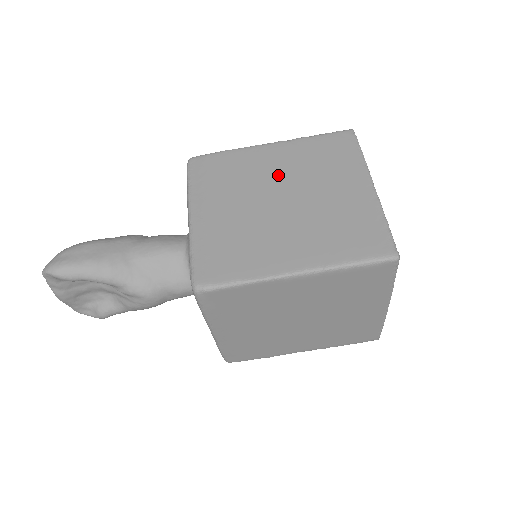
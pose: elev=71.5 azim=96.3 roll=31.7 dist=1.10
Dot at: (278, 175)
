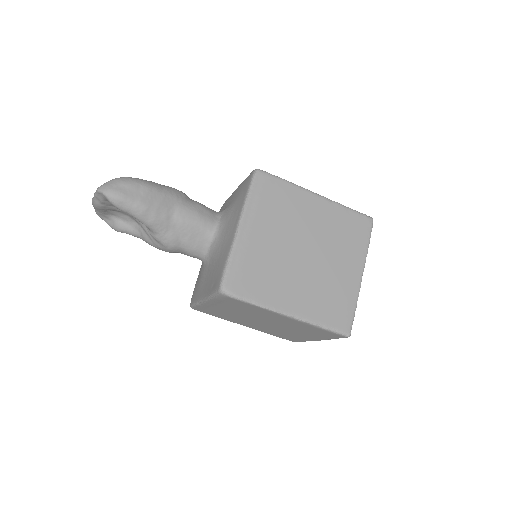
Dot at: (311, 228)
